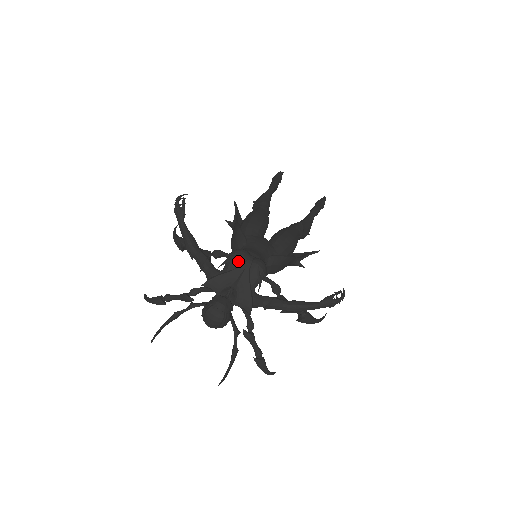
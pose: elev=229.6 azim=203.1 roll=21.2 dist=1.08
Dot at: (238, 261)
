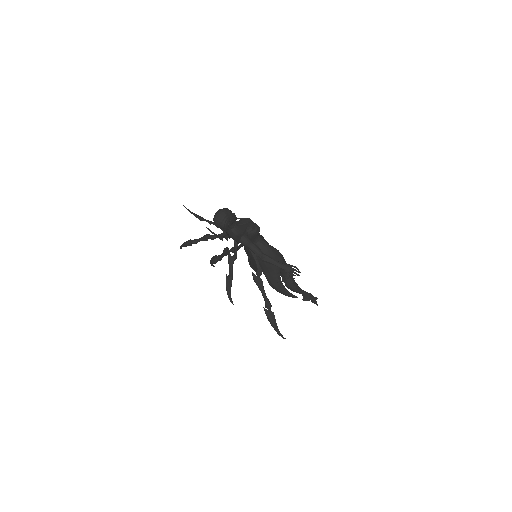
Dot at: (246, 220)
